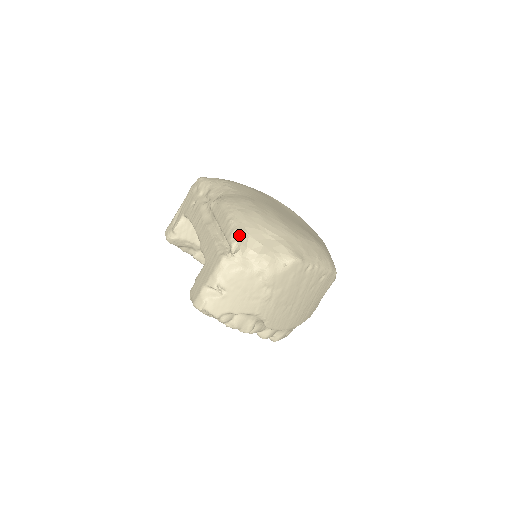
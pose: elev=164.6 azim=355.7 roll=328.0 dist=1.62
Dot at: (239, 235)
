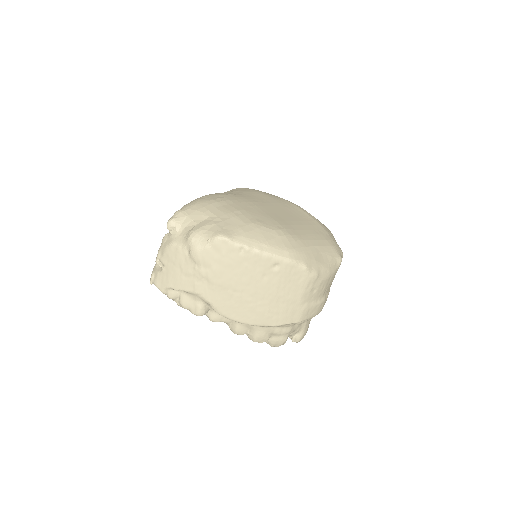
Dot at: (177, 215)
